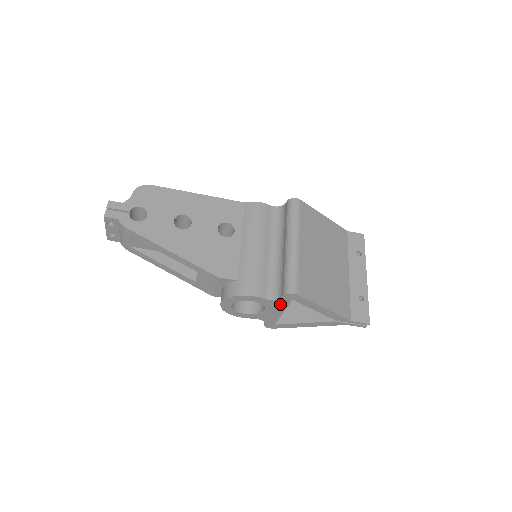
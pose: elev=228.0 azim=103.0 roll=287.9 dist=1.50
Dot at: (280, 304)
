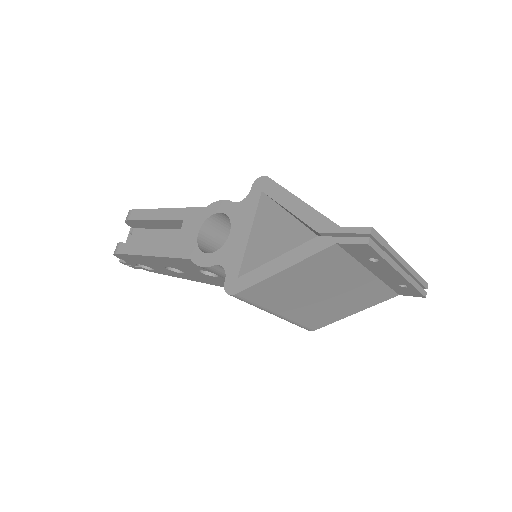
Dot at: occluded
